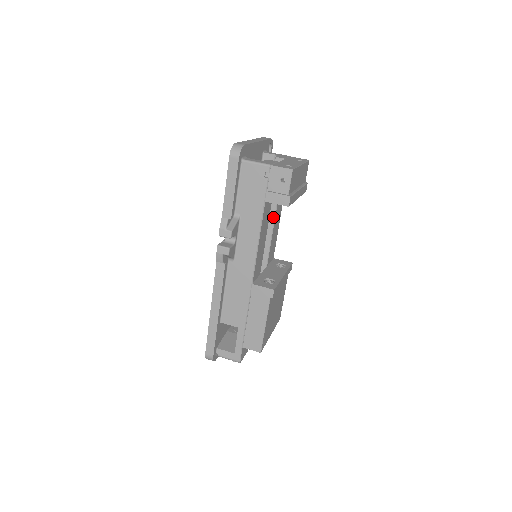
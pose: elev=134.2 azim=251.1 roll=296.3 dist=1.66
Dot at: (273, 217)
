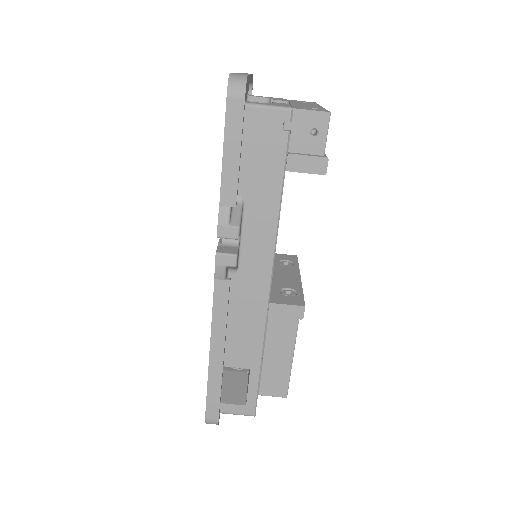
Dot at: occluded
